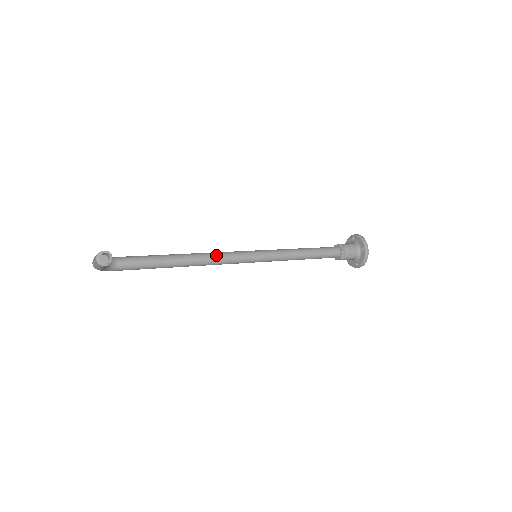
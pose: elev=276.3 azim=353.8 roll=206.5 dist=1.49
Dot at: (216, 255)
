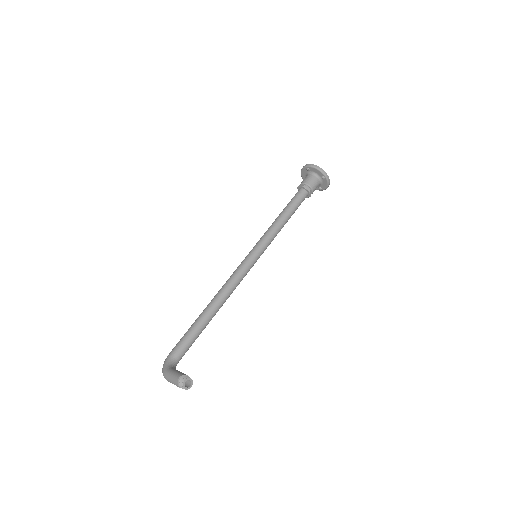
Dot at: (232, 285)
